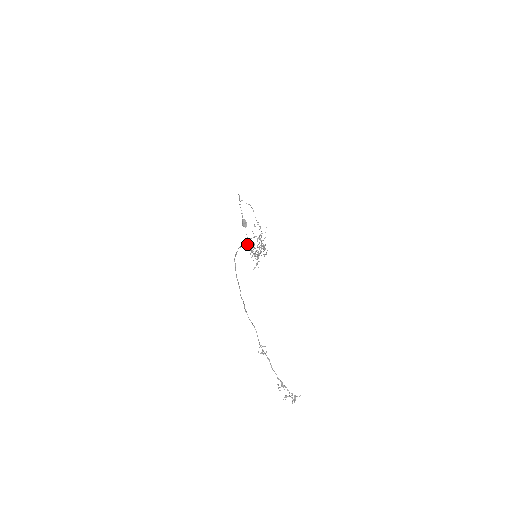
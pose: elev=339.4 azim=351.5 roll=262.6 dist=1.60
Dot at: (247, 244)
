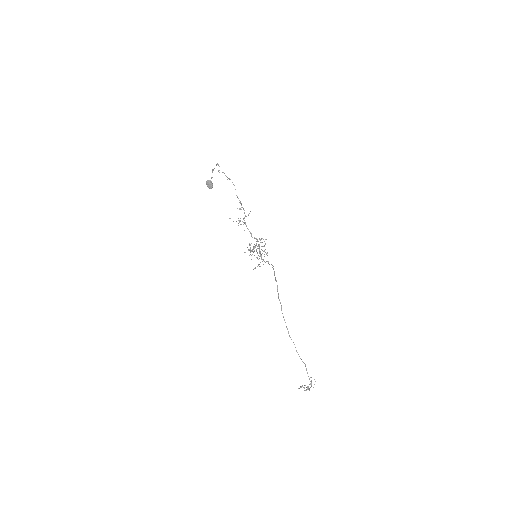
Dot at: occluded
